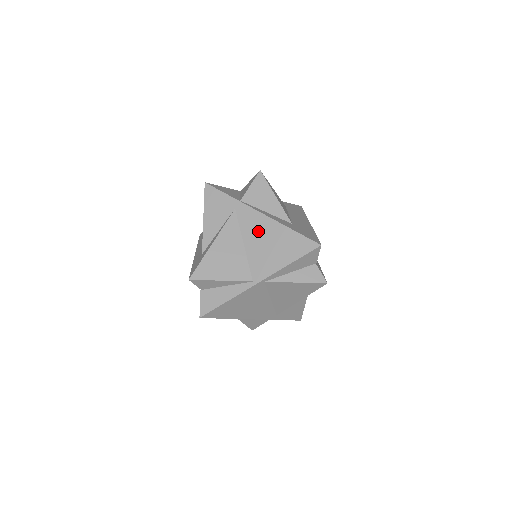
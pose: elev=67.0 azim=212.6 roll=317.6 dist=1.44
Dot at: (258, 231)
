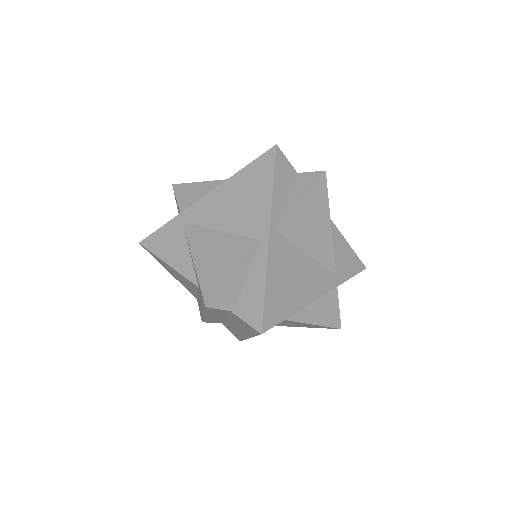
Dot at: (219, 208)
